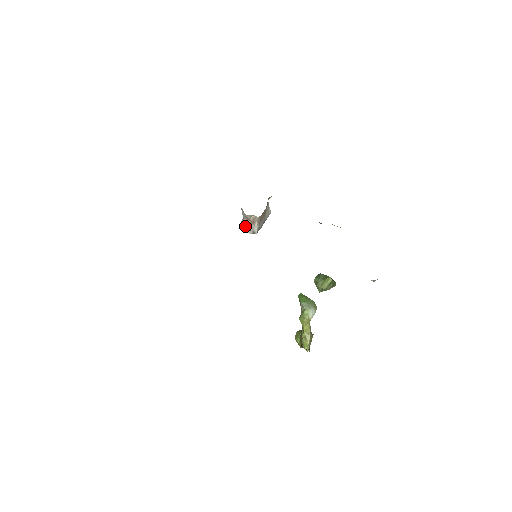
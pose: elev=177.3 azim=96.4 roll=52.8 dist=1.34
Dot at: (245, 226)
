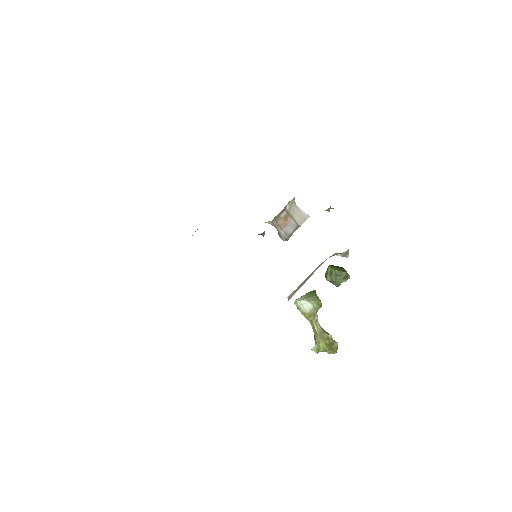
Dot at: (279, 235)
